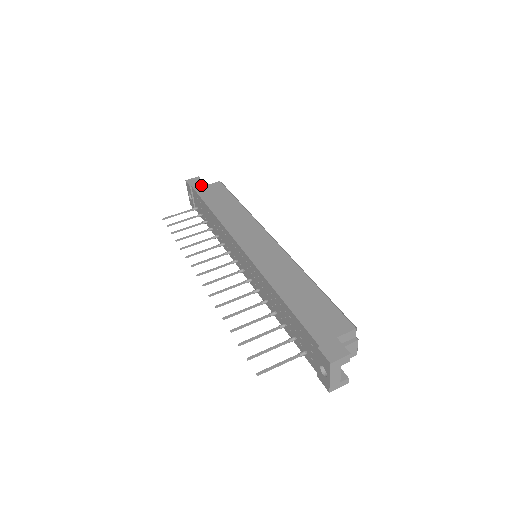
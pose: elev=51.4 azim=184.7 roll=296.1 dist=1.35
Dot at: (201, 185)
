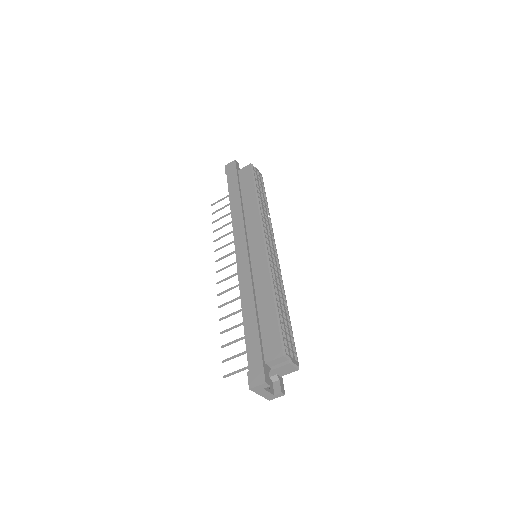
Dot at: (233, 172)
